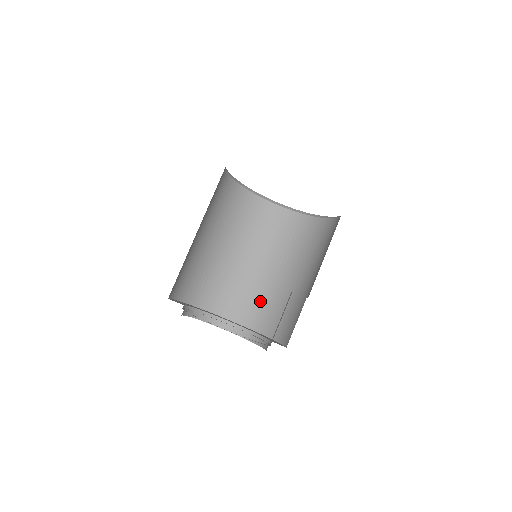
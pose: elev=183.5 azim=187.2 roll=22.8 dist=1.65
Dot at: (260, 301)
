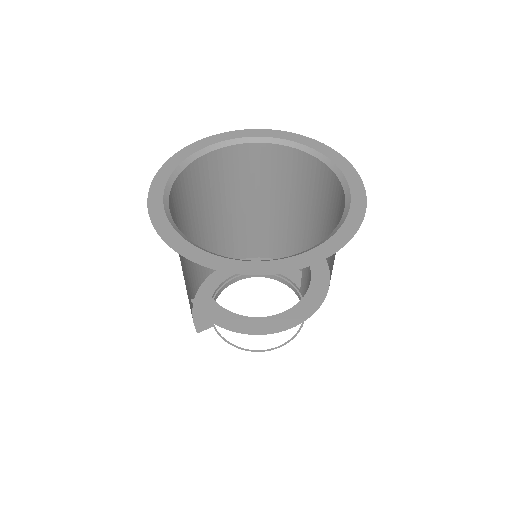
Dot at: (258, 236)
